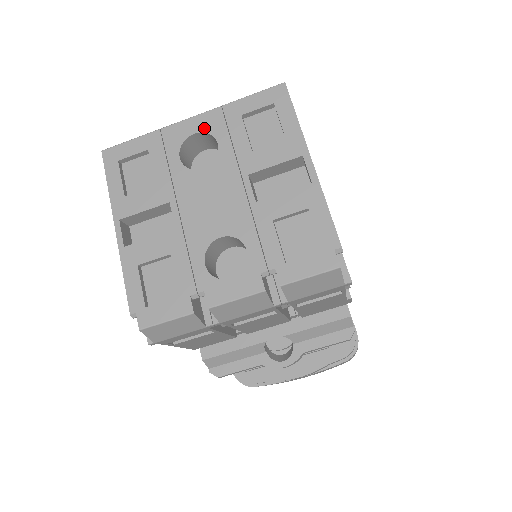
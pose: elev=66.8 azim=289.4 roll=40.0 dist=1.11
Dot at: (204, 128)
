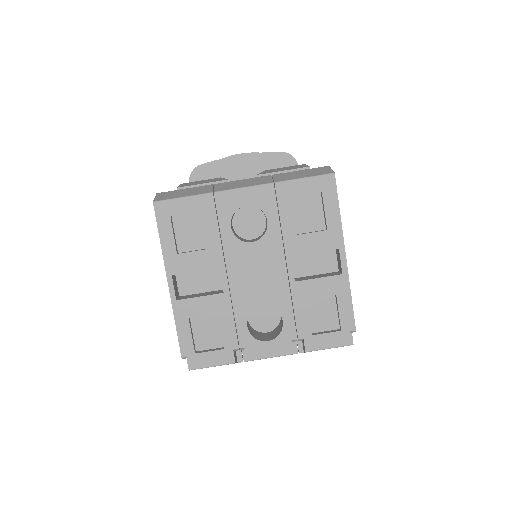
Dot at: (256, 202)
